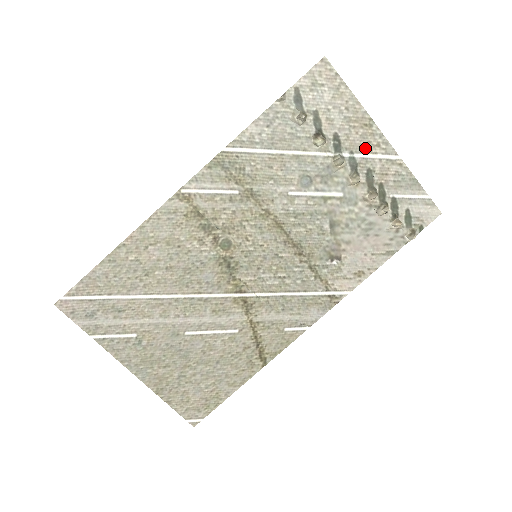
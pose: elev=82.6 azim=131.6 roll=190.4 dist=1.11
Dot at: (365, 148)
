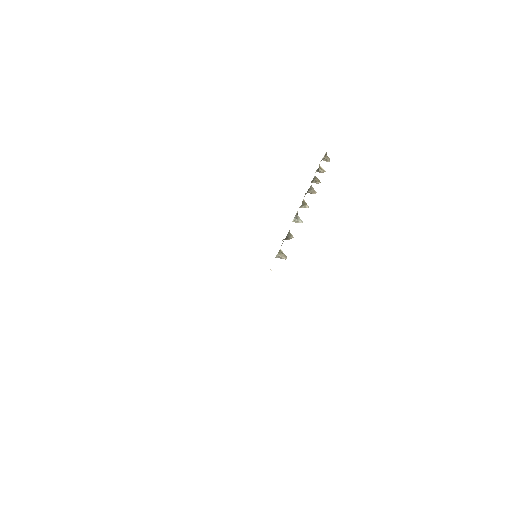
Dot at: occluded
